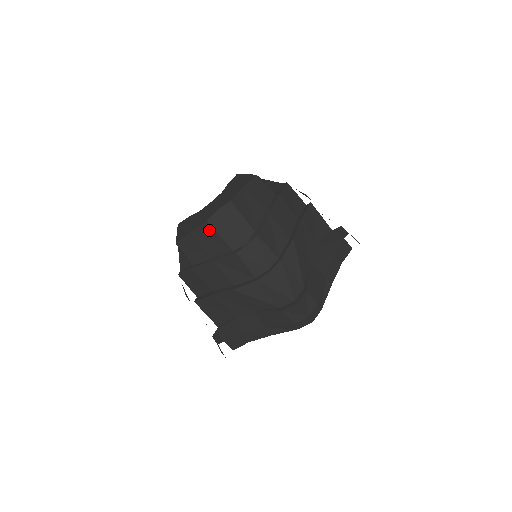
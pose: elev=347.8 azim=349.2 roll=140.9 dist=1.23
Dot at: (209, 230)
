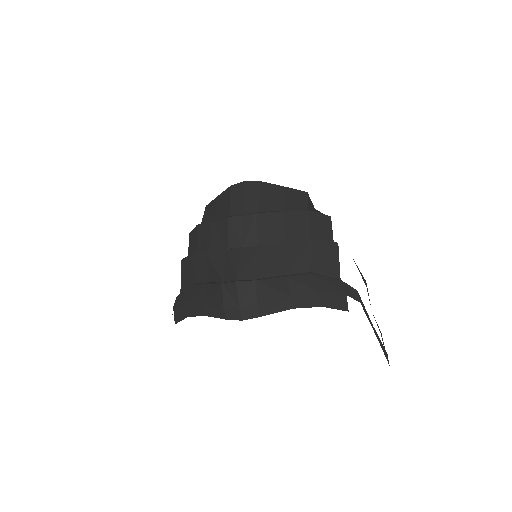
Dot at: (228, 194)
